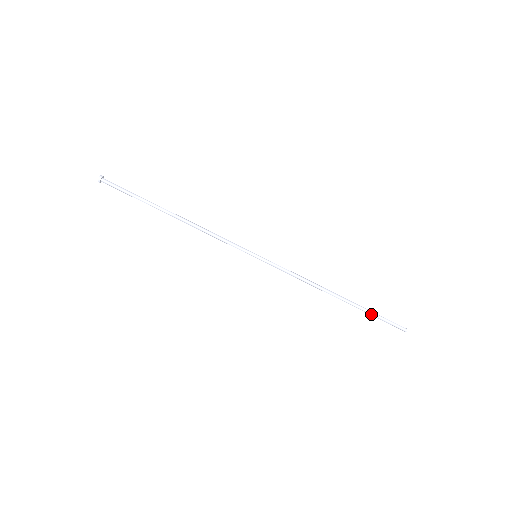
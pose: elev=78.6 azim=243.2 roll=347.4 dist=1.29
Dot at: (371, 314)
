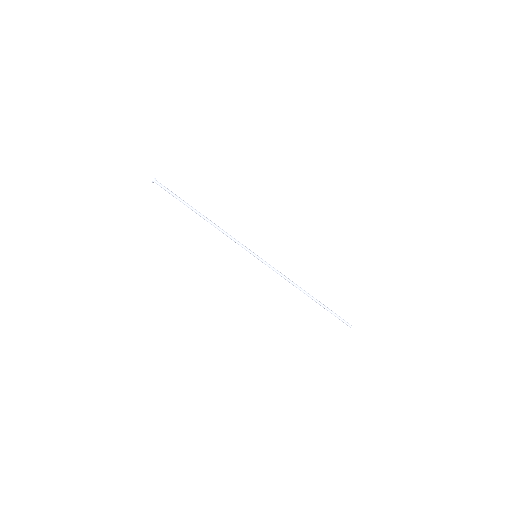
Dot at: (329, 311)
